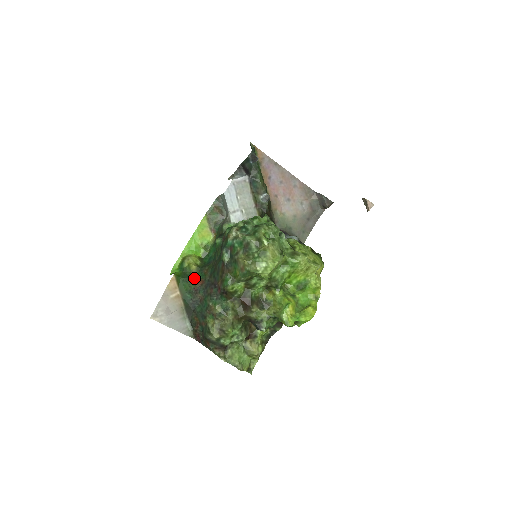
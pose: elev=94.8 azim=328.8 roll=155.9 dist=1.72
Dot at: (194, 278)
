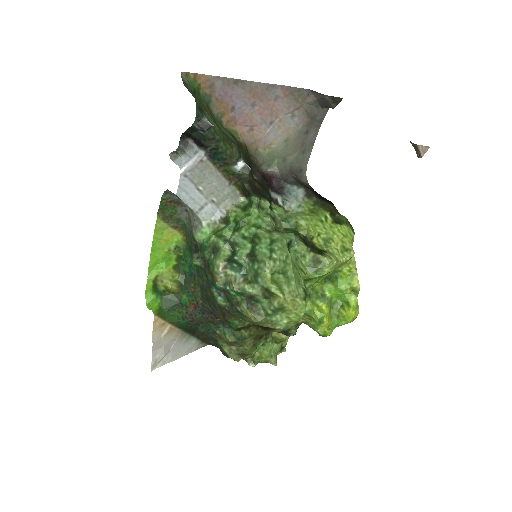
Dot at: (181, 301)
